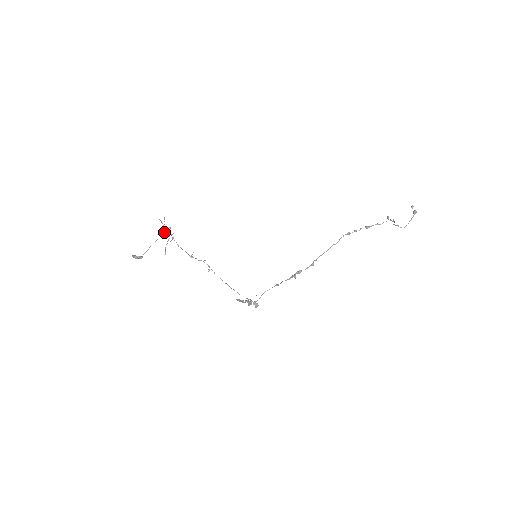
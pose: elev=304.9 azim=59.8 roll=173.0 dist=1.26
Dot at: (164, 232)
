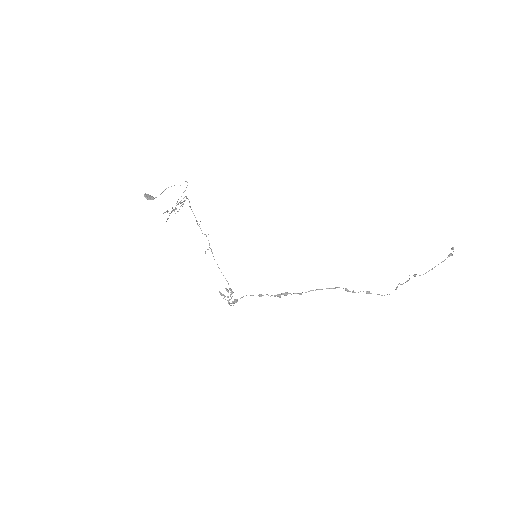
Dot at: (171, 212)
